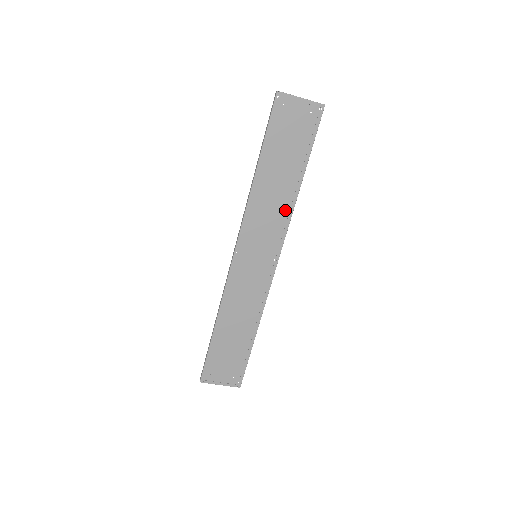
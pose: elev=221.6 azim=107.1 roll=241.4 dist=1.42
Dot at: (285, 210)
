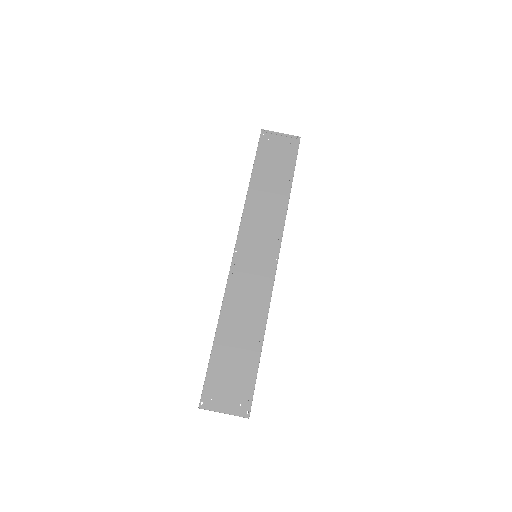
Dot at: (279, 215)
